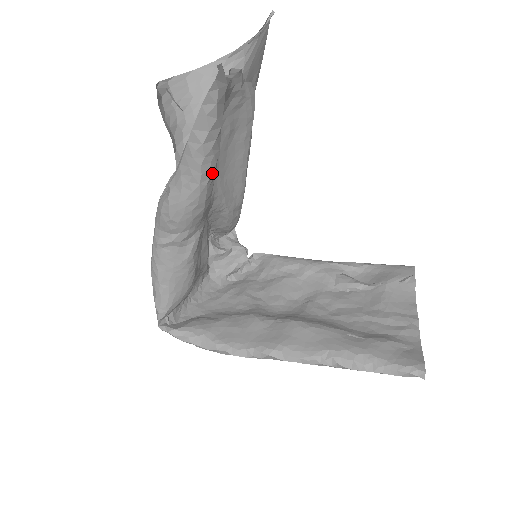
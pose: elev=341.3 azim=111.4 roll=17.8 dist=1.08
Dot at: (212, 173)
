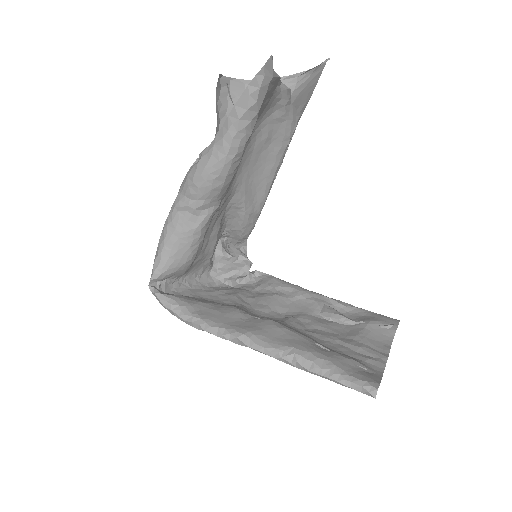
Dot at: (240, 151)
